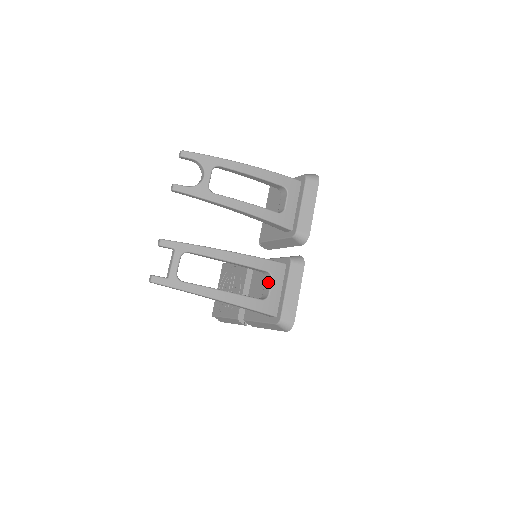
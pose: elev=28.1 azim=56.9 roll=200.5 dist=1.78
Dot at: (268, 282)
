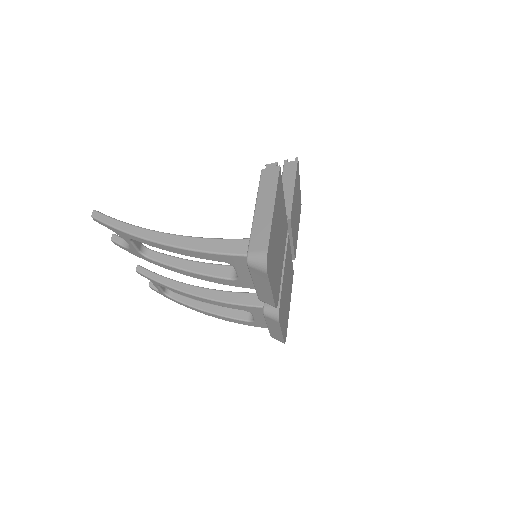
Dot at: occluded
